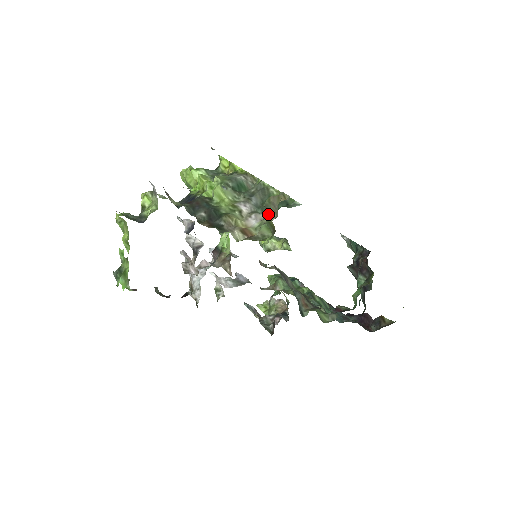
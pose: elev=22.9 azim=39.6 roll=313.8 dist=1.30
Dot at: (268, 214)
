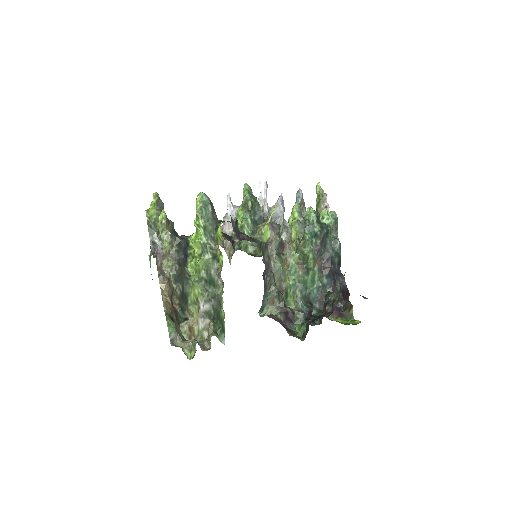
Dot at: occluded
